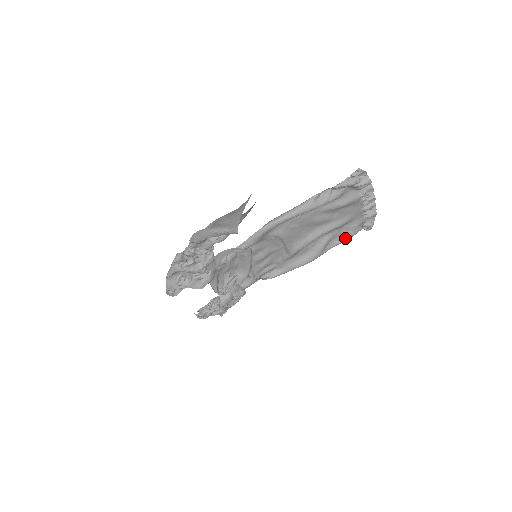
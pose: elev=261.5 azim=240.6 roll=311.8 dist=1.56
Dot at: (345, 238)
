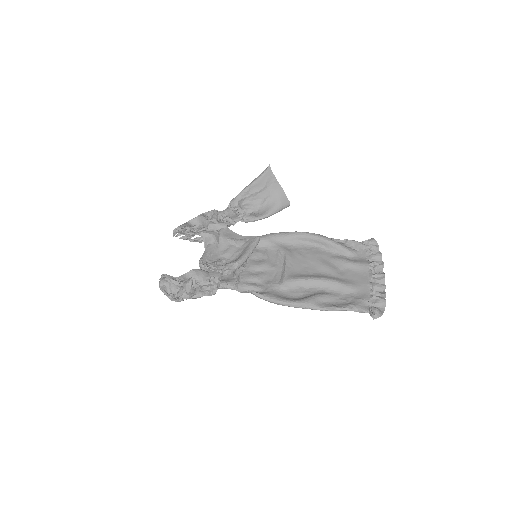
Dot at: (345, 306)
